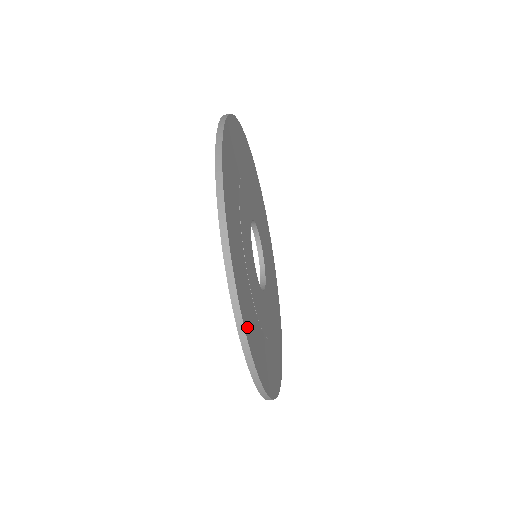
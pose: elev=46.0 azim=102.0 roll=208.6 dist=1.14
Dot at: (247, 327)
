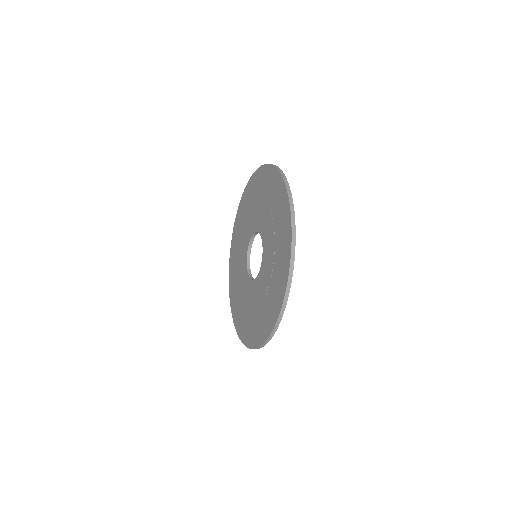
Dot at: occluded
